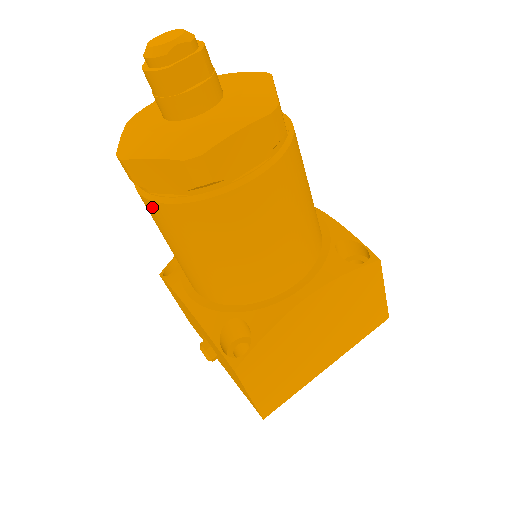
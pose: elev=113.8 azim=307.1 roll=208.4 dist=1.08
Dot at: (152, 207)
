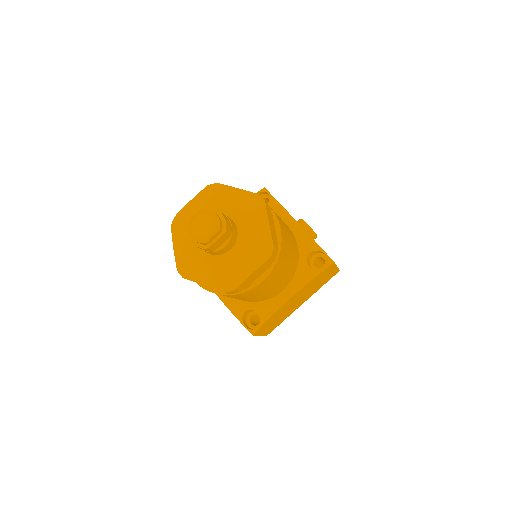
Dot at: occluded
